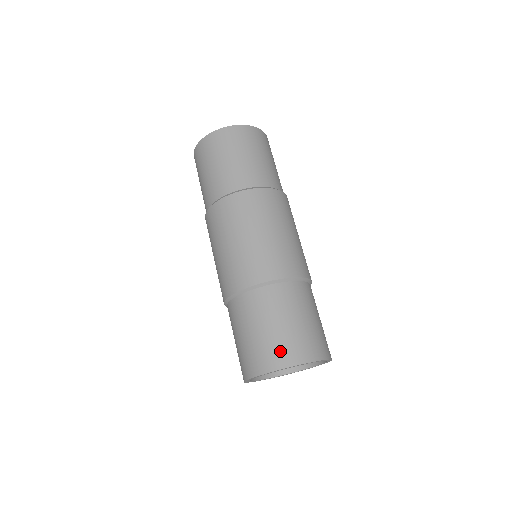
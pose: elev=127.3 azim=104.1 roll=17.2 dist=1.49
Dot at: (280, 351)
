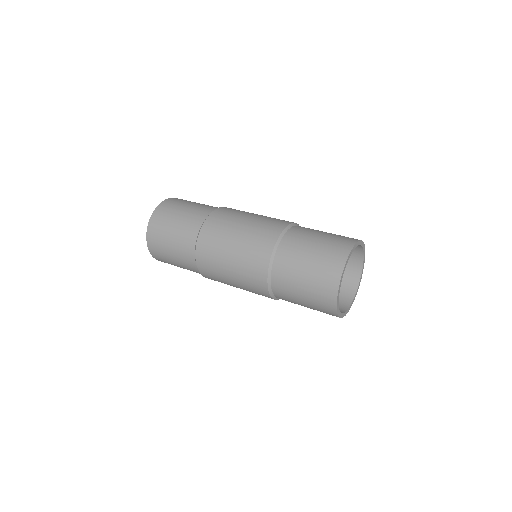
Dot at: (326, 274)
